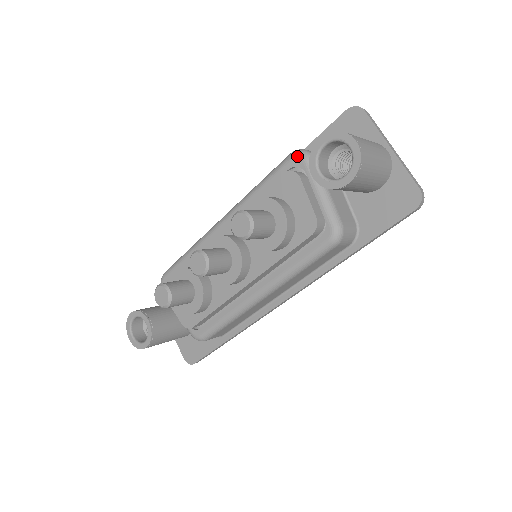
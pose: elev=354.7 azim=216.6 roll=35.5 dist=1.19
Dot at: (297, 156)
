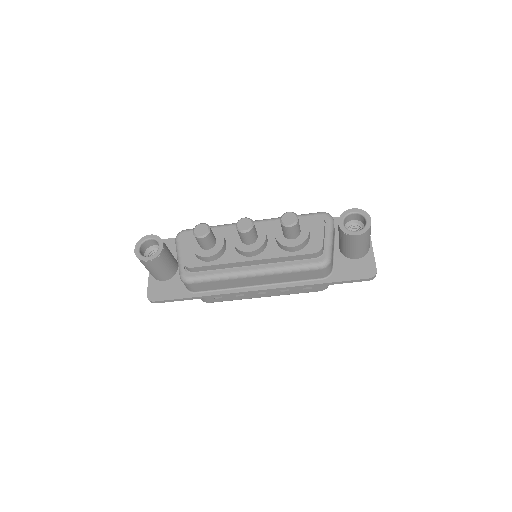
Dot at: (326, 214)
